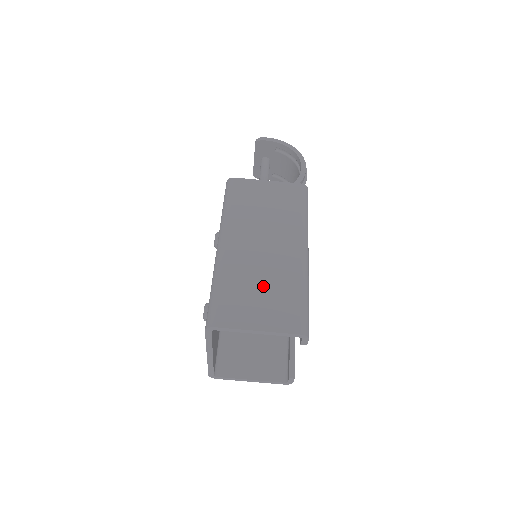
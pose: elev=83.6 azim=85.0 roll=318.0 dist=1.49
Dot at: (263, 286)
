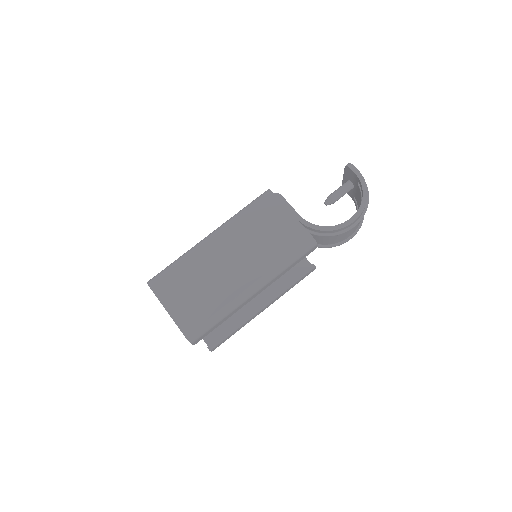
Dot at: (200, 288)
